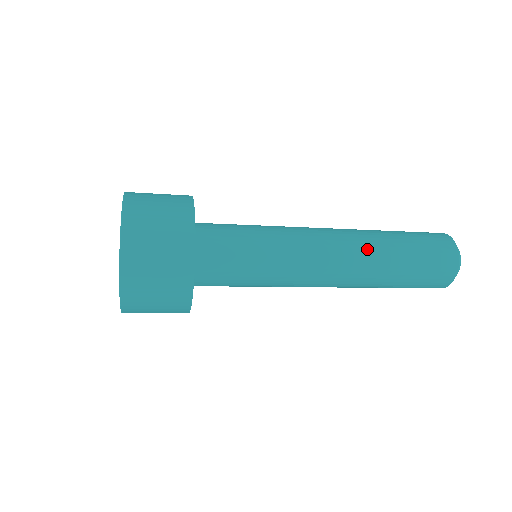
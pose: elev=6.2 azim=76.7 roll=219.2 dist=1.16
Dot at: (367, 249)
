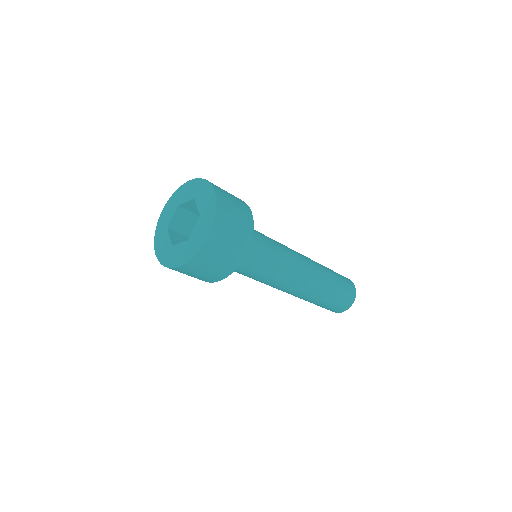
Dot at: (314, 261)
